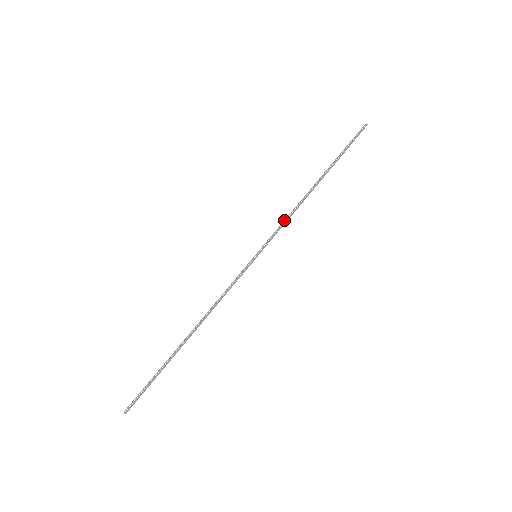
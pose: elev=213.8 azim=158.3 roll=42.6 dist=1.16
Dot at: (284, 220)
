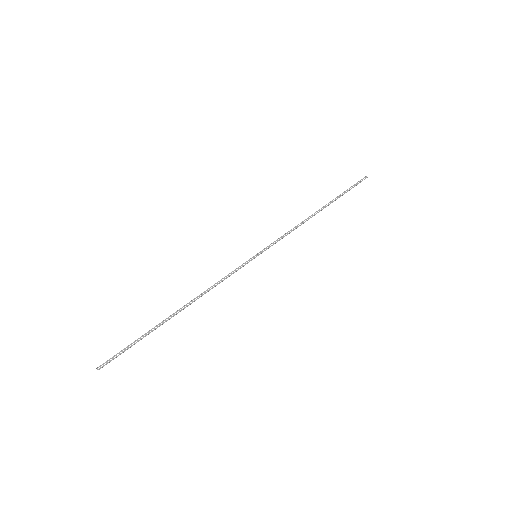
Dot at: (287, 232)
